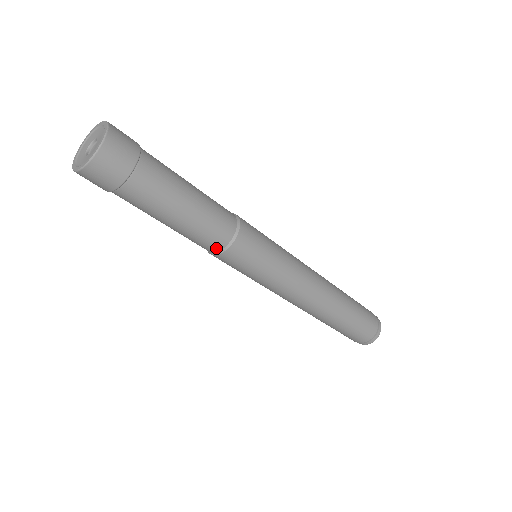
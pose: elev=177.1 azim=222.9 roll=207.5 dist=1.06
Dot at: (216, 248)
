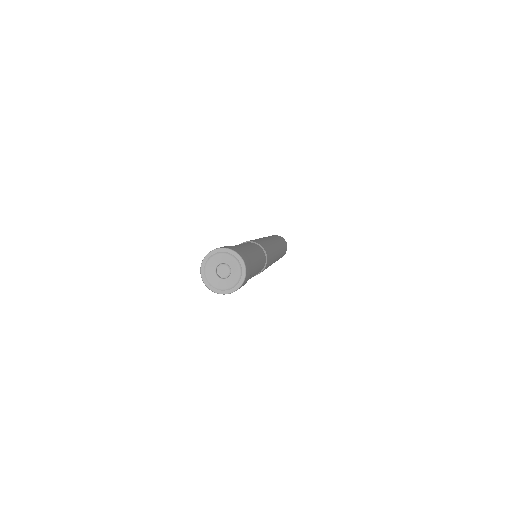
Dot at: (257, 274)
